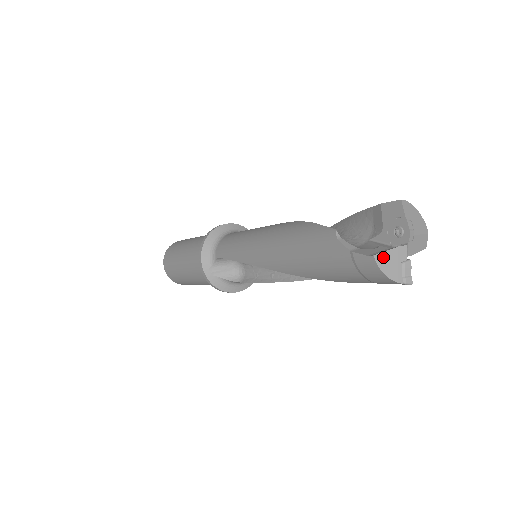
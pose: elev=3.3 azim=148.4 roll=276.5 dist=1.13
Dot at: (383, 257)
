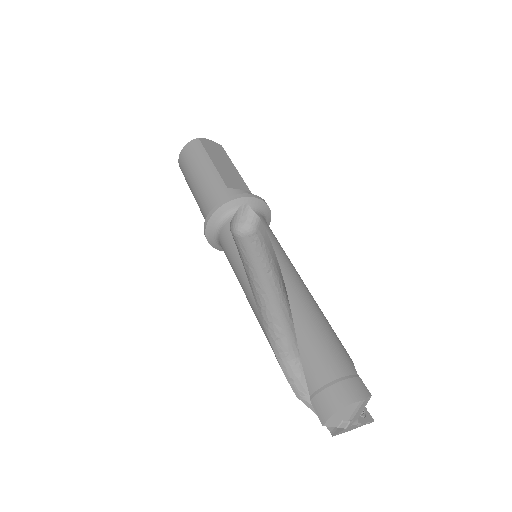
Dot at: (340, 433)
